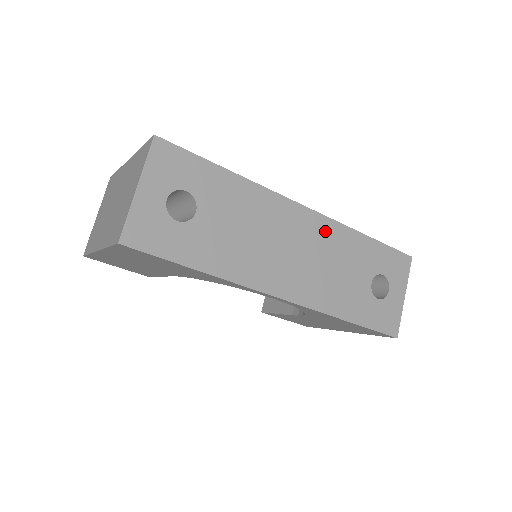
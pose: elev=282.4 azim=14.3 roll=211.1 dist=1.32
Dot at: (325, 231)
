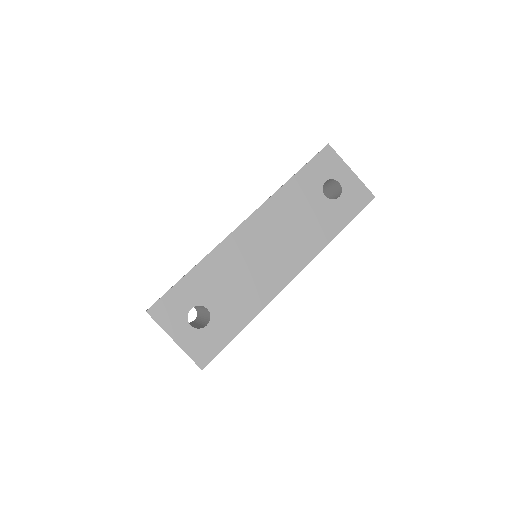
Dot at: (269, 215)
